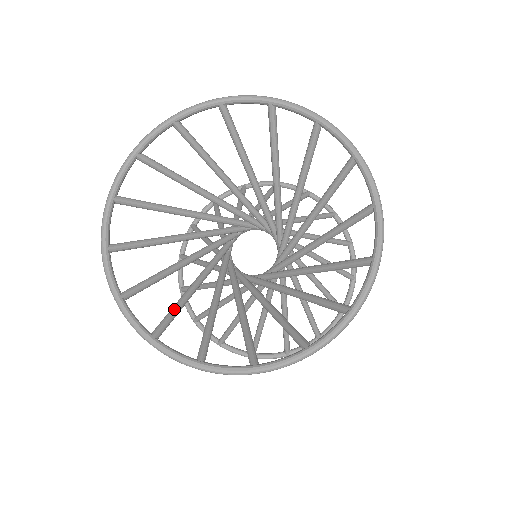
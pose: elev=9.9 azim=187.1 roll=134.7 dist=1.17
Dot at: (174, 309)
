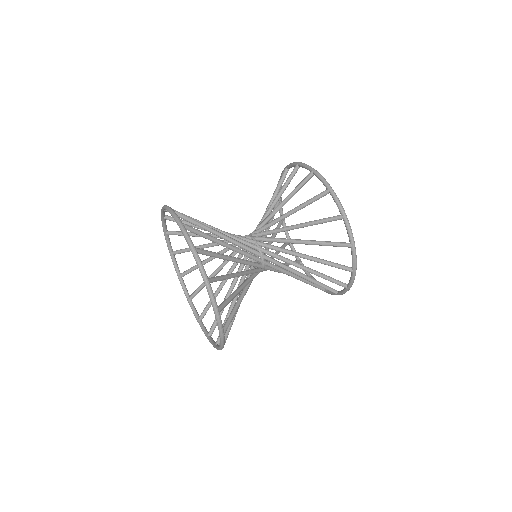
Dot at: (208, 303)
